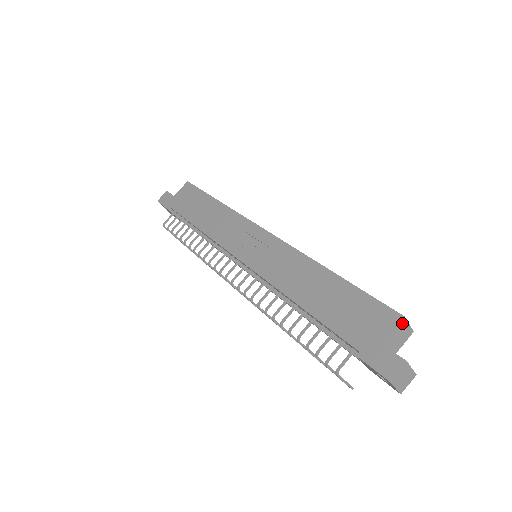
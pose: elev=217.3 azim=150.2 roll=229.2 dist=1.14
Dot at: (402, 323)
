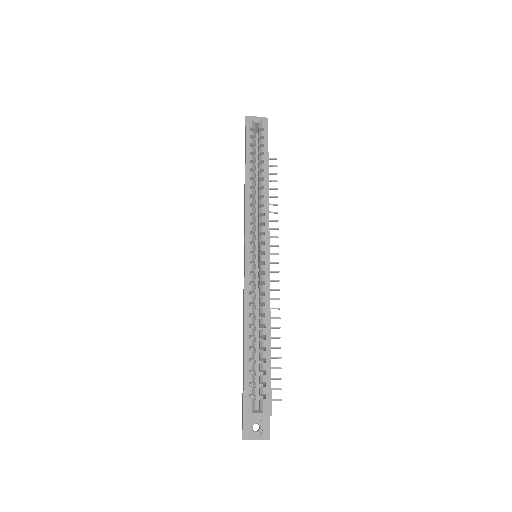
Dot at: (248, 415)
